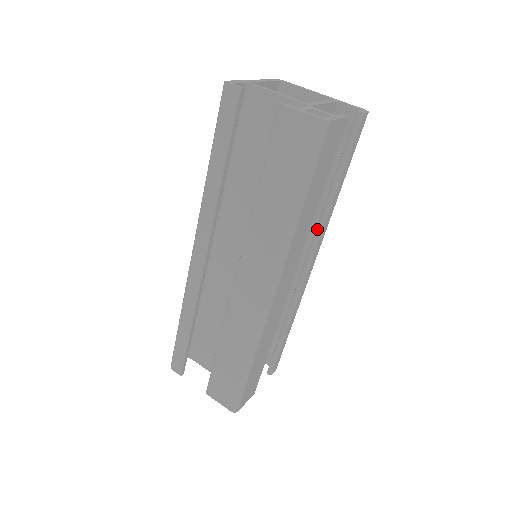
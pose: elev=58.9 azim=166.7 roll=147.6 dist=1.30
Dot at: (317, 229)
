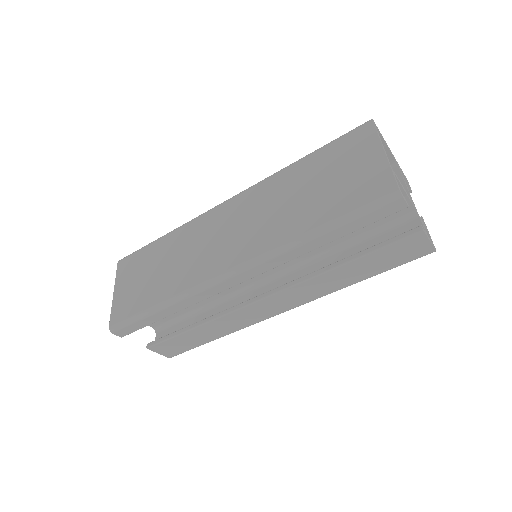
Dot at: occluded
